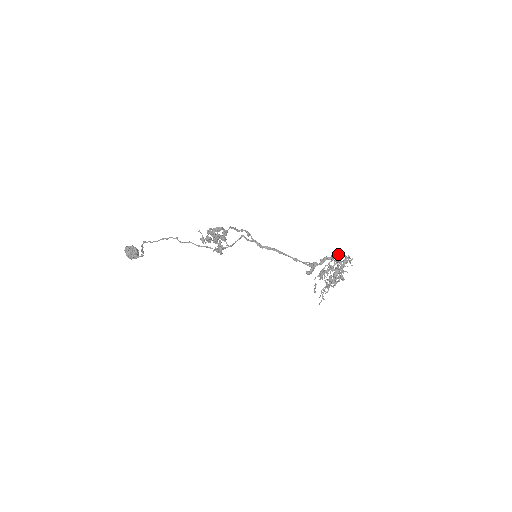
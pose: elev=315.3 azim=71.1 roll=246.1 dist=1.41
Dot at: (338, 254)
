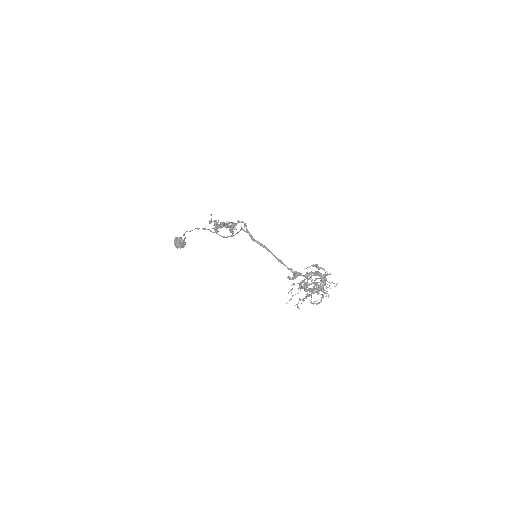
Dot at: (316, 265)
